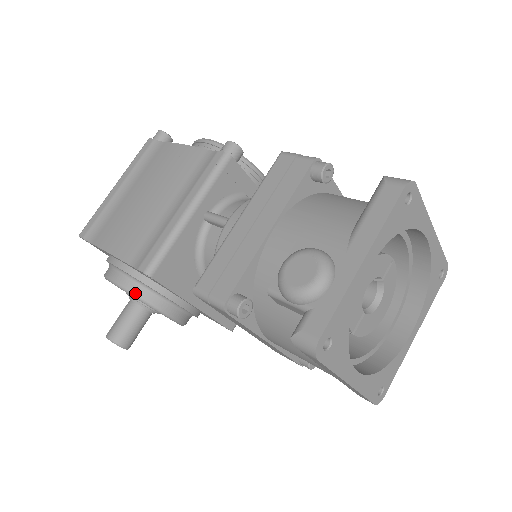
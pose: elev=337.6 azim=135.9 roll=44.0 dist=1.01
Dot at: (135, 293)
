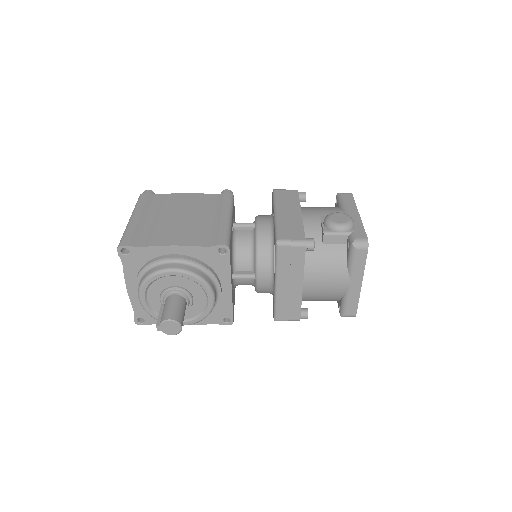
Dot at: (198, 274)
